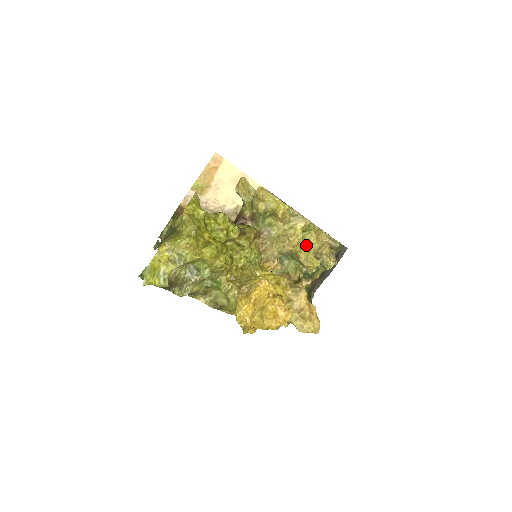
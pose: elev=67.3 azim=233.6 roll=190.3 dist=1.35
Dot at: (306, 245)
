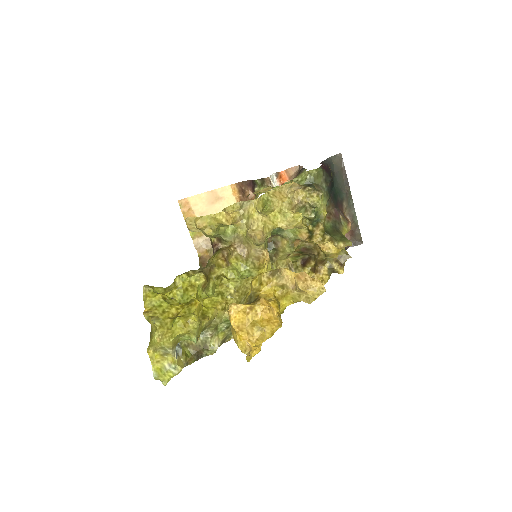
Dot at: (275, 215)
